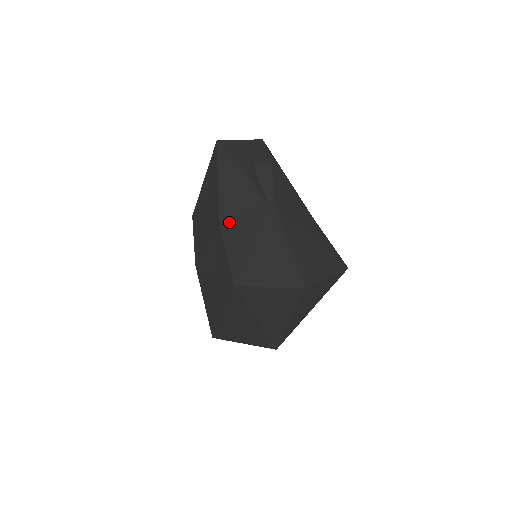
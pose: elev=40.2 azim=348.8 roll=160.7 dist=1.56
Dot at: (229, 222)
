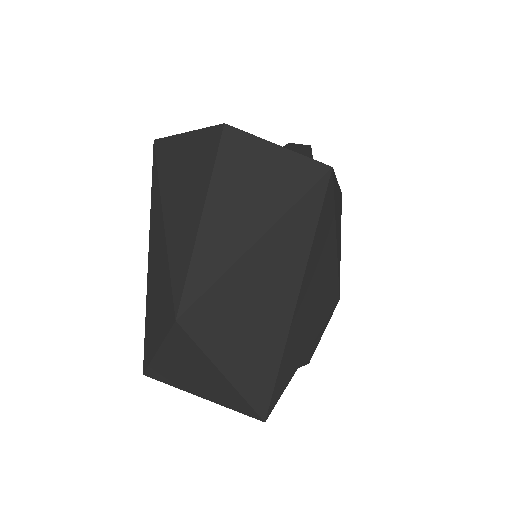
Dot at: occluded
